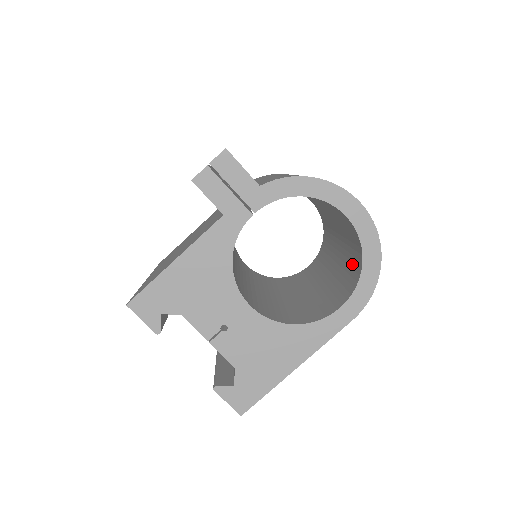
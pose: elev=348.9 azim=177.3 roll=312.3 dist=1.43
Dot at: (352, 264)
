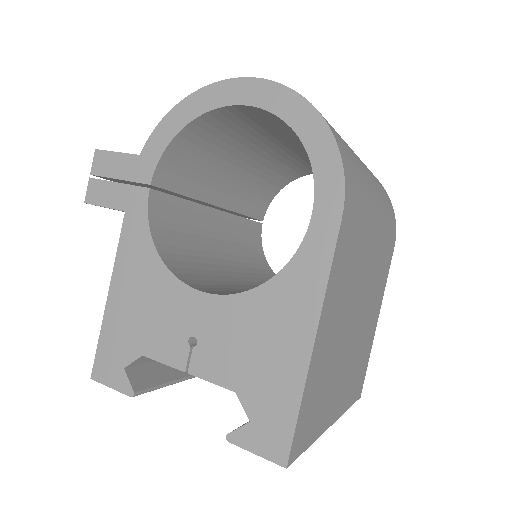
Dot at: occluded
